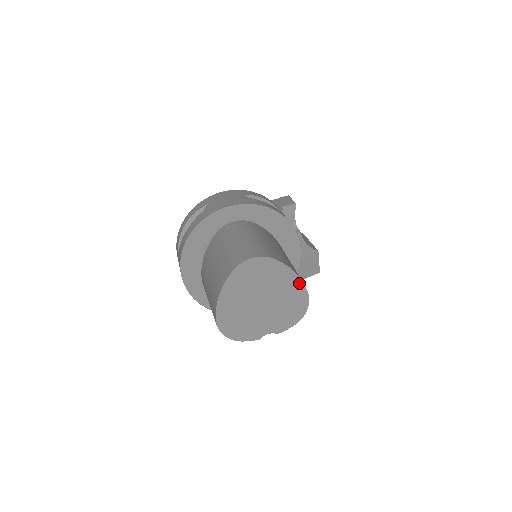
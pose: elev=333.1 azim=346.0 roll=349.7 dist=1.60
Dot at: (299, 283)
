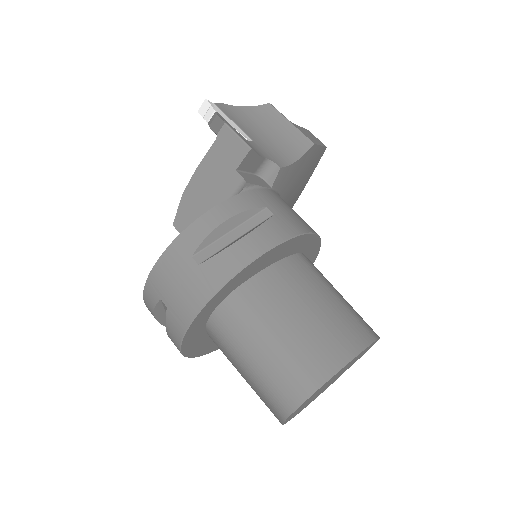
Dot at: (361, 352)
